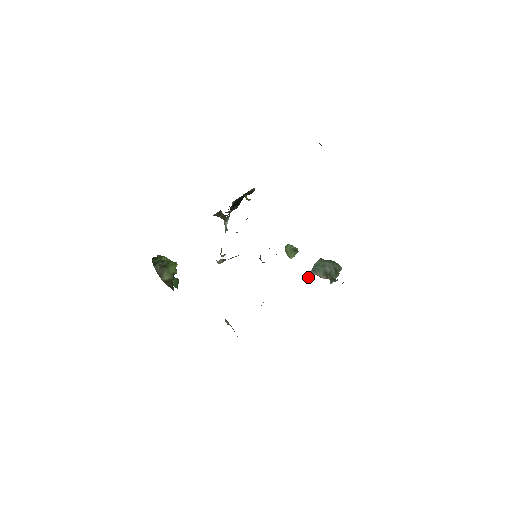
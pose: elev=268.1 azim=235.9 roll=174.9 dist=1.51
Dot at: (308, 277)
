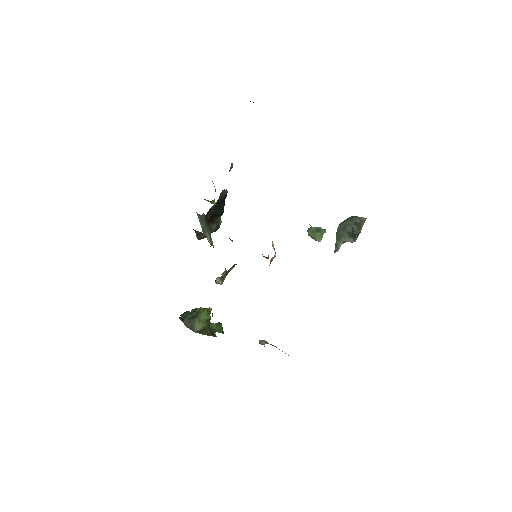
Dot at: (336, 249)
